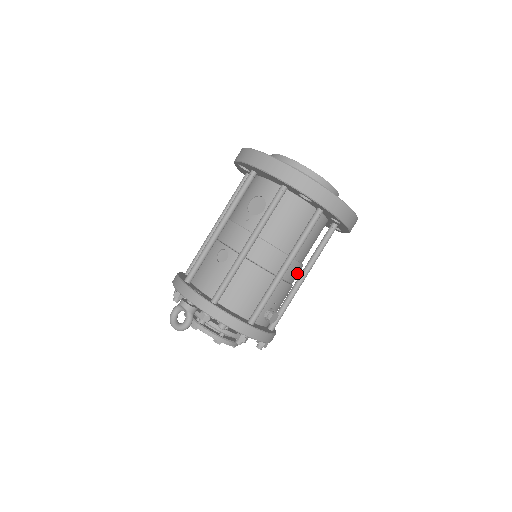
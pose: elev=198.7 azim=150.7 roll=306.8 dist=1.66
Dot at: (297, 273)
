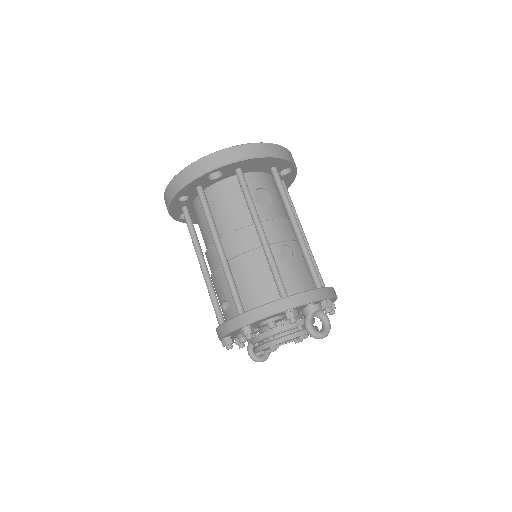
Dot at: occluded
